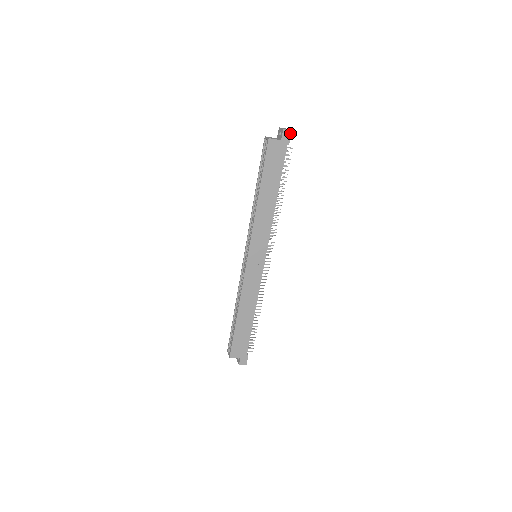
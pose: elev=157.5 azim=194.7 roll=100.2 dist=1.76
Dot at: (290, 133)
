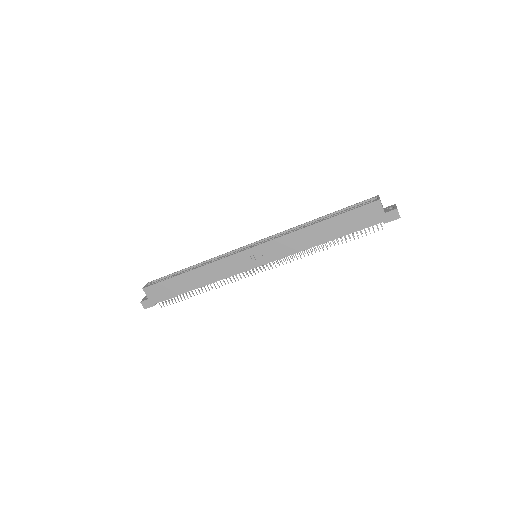
Dot at: (397, 218)
